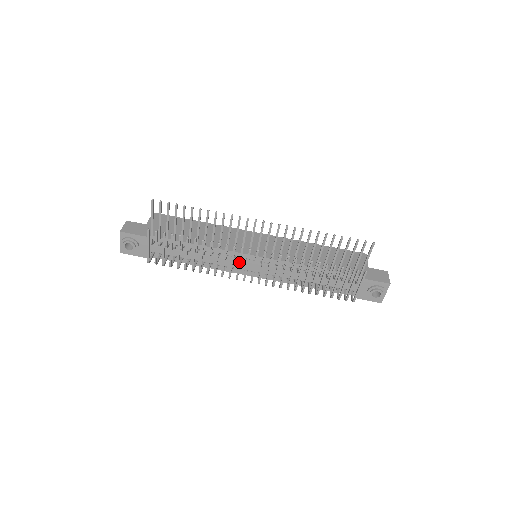
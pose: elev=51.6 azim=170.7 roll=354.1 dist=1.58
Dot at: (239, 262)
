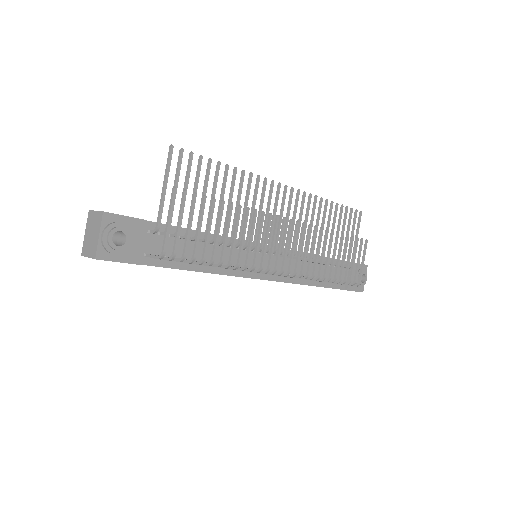
Dot at: (274, 239)
